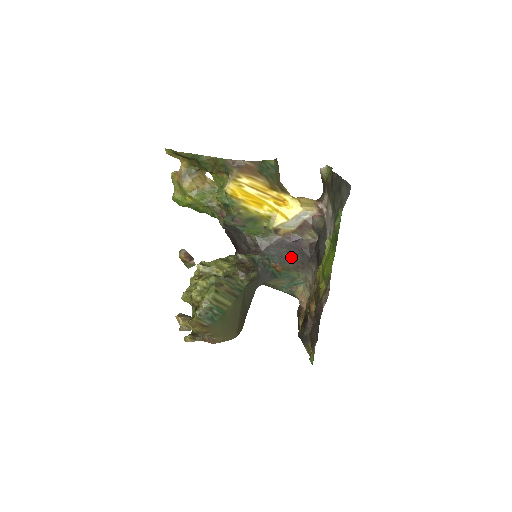
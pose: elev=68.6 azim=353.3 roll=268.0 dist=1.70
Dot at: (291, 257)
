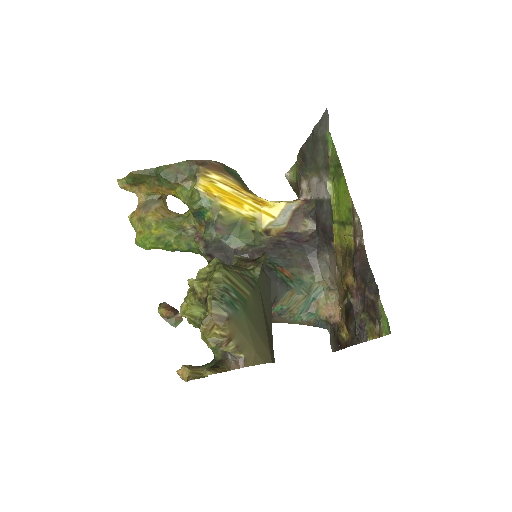
Dot at: (296, 256)
